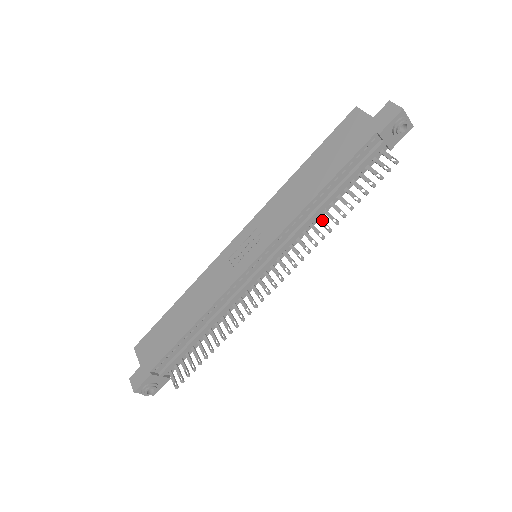
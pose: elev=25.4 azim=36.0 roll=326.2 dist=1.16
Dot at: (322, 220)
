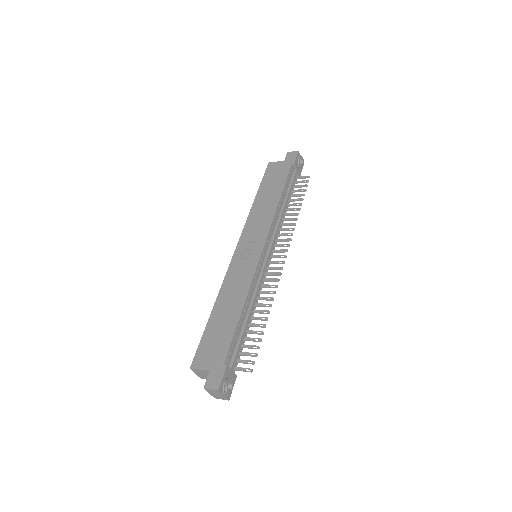
Dot at: (287, 218)
